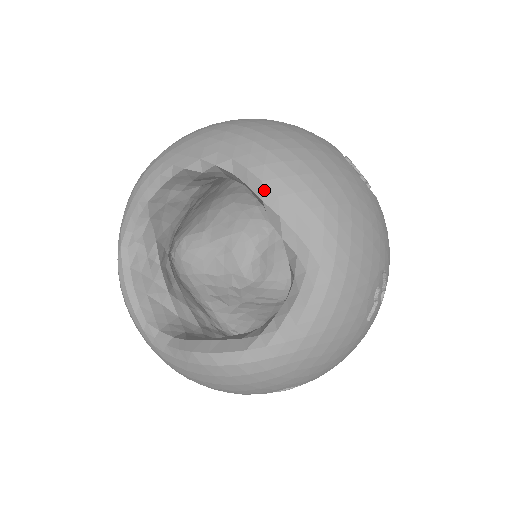
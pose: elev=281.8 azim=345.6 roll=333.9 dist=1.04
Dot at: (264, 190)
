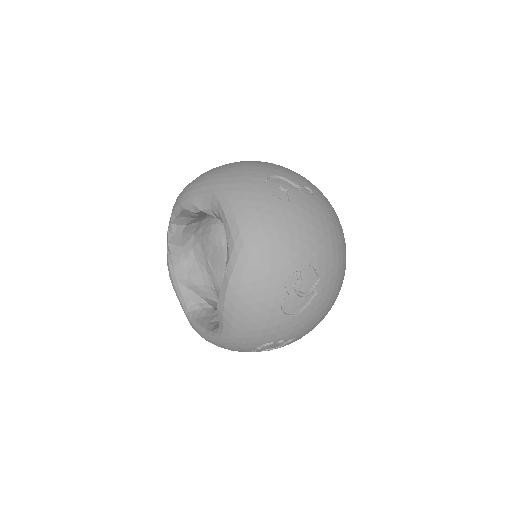
Dot at: (182, 205)
